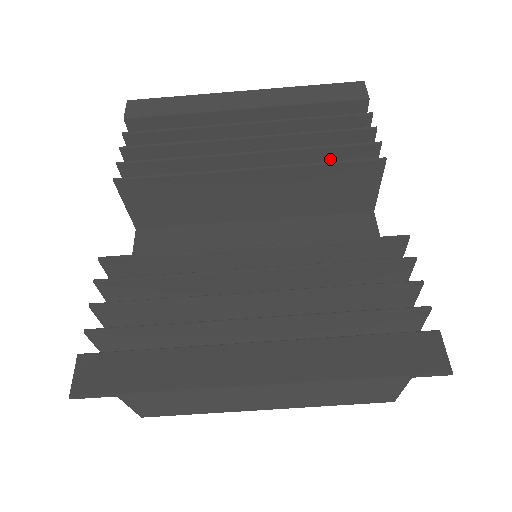
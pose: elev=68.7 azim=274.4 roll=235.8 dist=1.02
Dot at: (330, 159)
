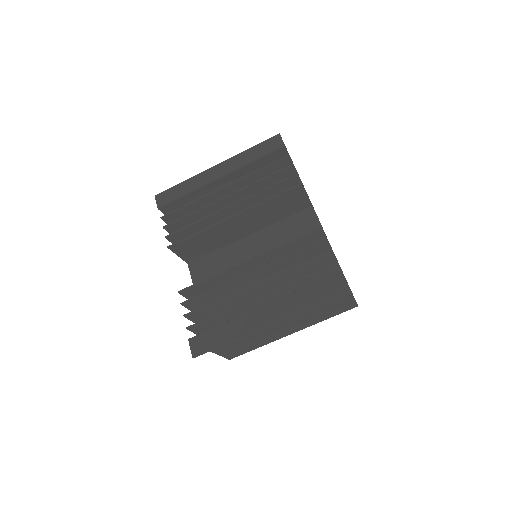
Dot at: (275, 191)
